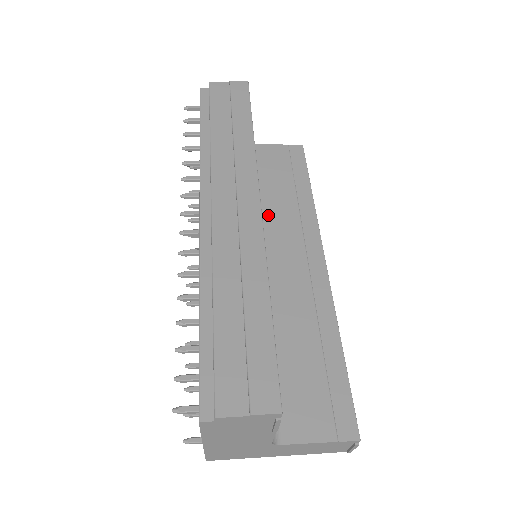
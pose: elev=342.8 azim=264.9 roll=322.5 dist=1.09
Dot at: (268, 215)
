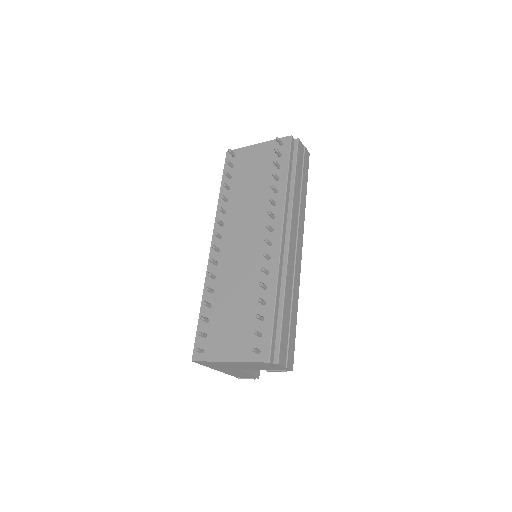
Dot at: occluded
